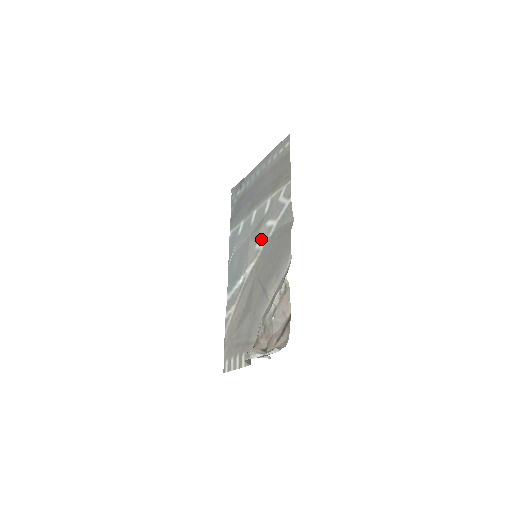
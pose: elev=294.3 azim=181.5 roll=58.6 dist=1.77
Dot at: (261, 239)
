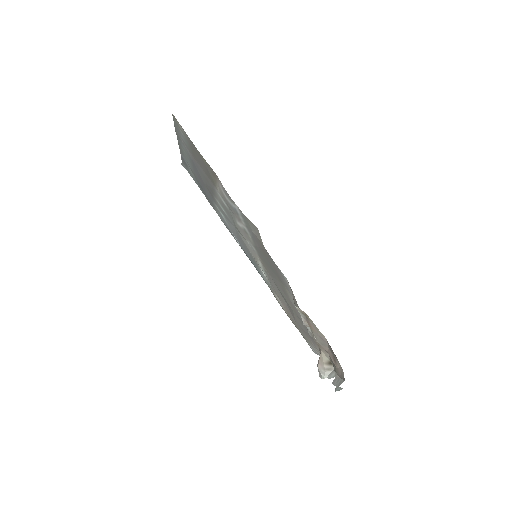
Dot at: (246, 239)
